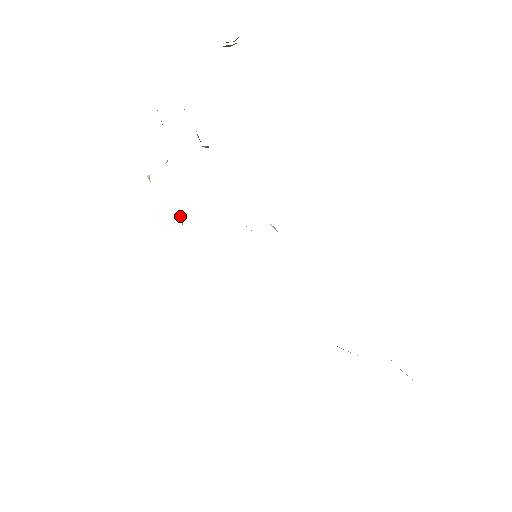
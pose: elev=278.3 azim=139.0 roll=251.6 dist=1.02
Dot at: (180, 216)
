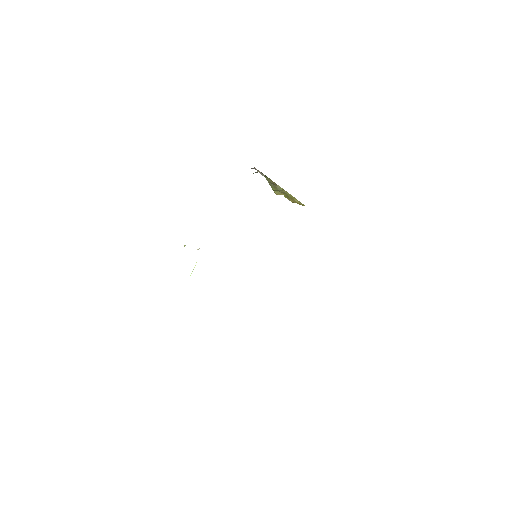
Dot at: (196, 262)
